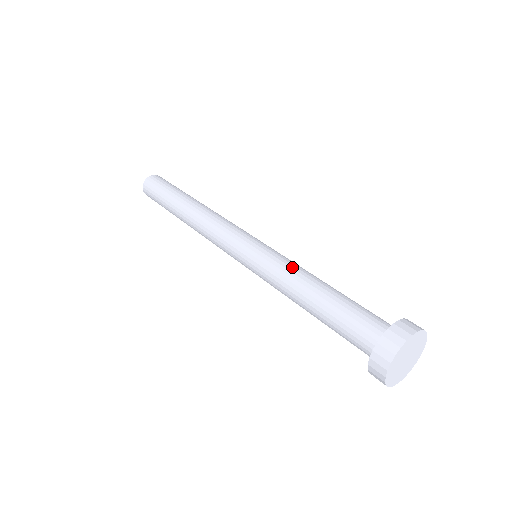
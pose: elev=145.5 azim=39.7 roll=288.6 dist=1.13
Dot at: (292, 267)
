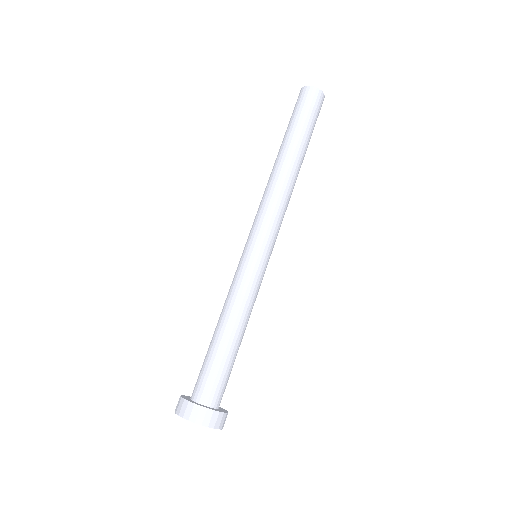
Dot at: (247, 302)
